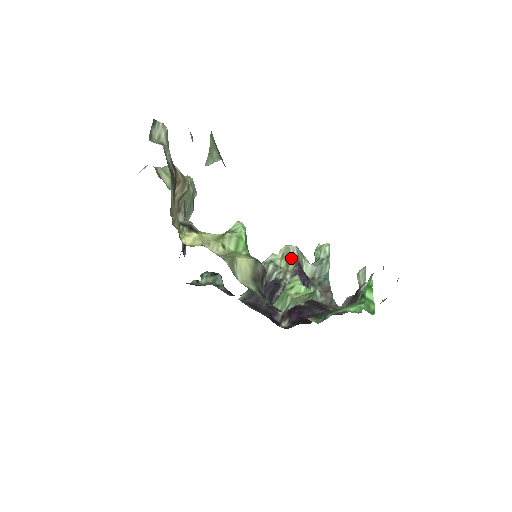
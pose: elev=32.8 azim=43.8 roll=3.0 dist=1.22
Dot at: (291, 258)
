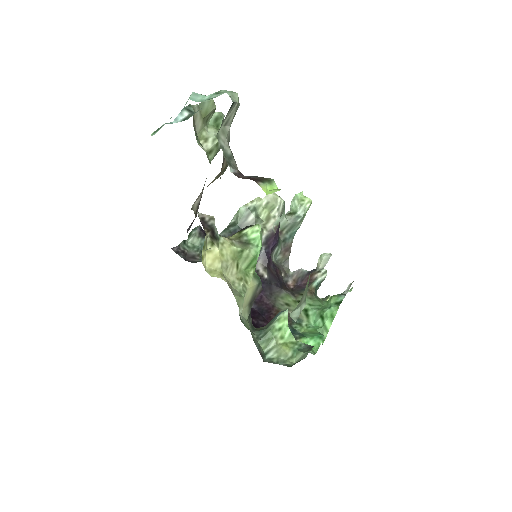
Dot at: (274, 214)
